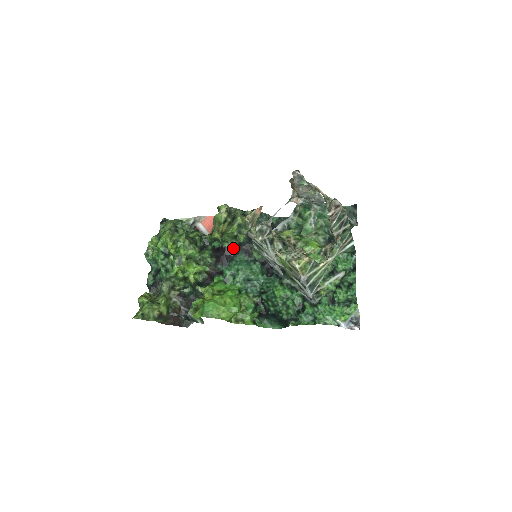
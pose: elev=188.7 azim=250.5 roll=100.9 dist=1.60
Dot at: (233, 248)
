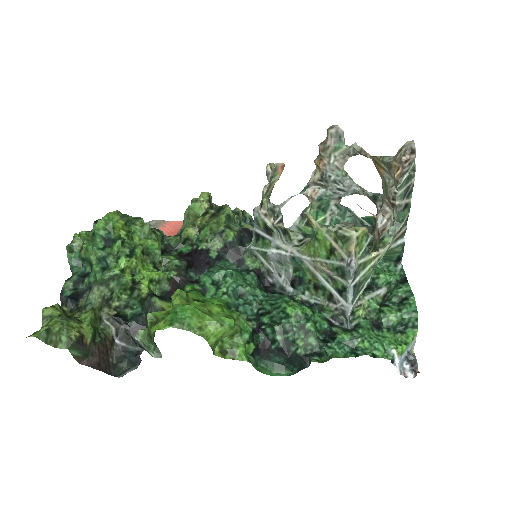
Dot at: (214, 252)
